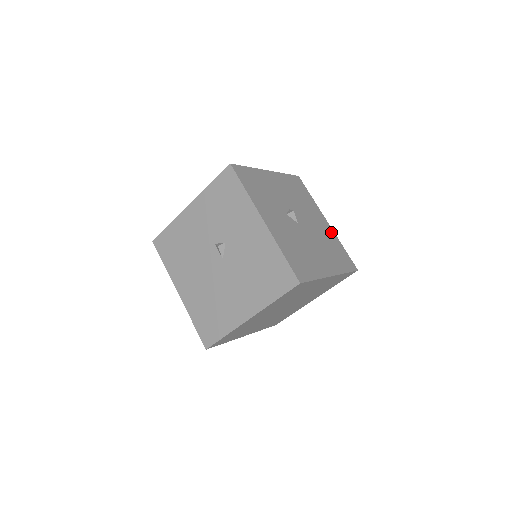
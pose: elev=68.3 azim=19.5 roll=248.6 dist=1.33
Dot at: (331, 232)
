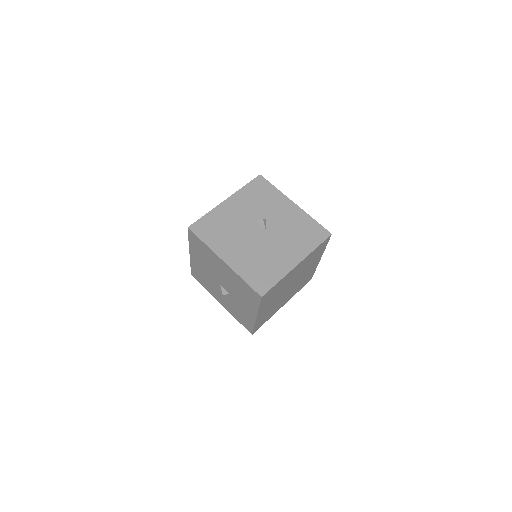
Dot at: occluded
